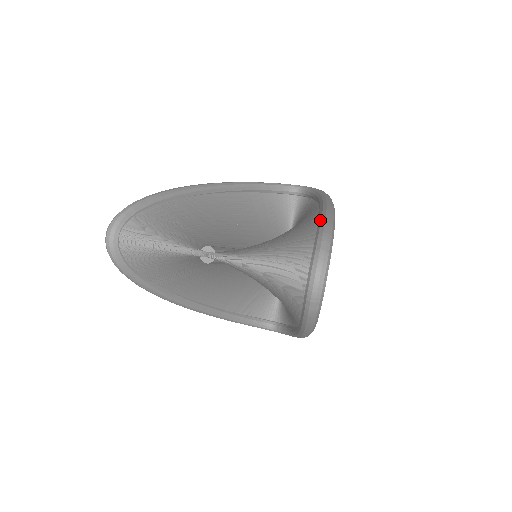
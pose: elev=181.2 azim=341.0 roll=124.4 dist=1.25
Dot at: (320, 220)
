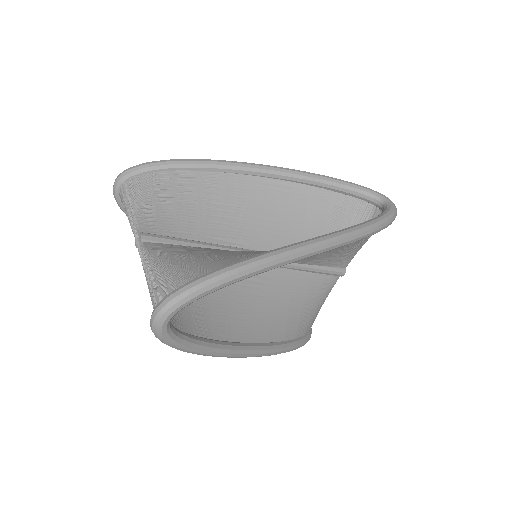
Dot at: (232, 263)
